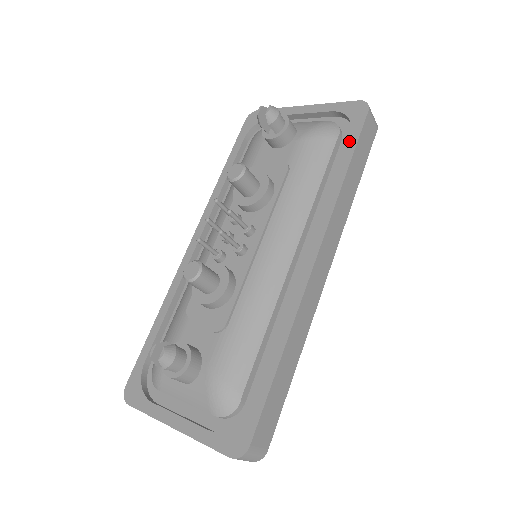
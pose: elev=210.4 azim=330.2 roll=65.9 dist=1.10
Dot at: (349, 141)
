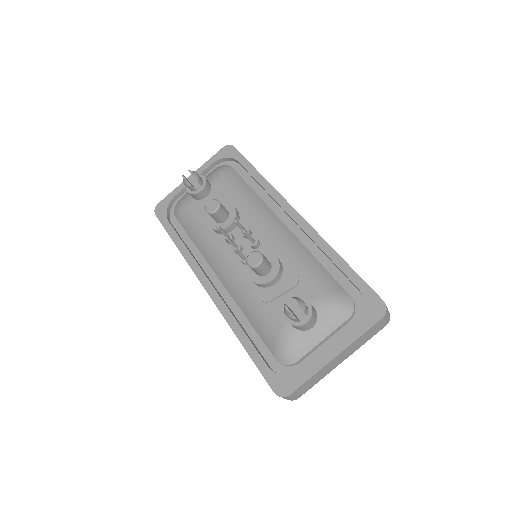
Dot at: (242, 163)
